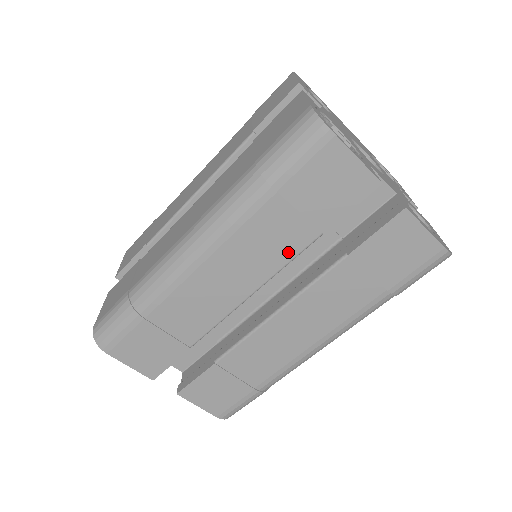
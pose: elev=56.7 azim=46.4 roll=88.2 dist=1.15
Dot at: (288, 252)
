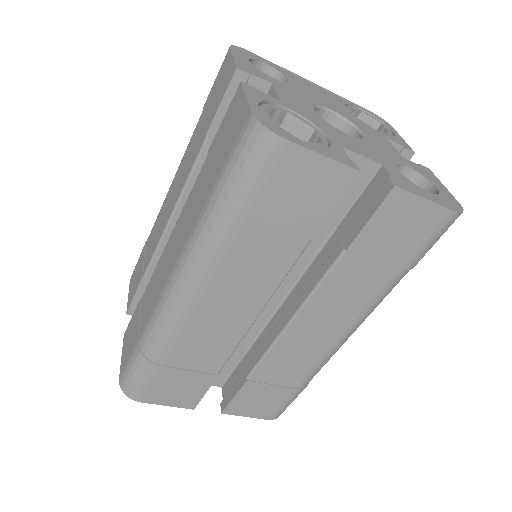
Dot at: (281, 267)
